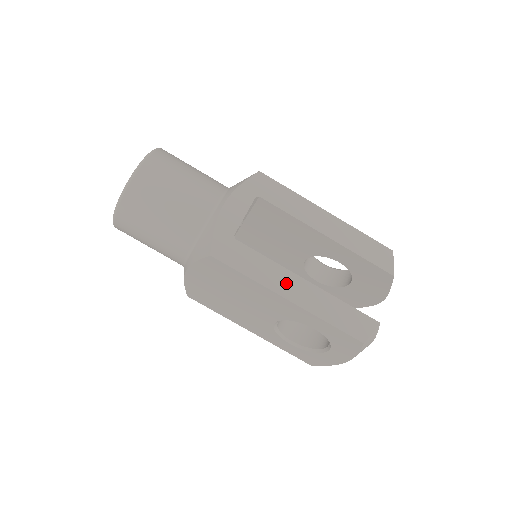
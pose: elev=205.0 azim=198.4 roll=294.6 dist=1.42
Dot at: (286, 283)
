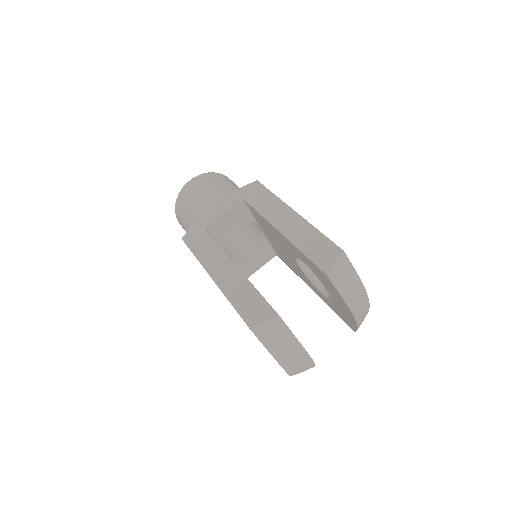
Dot at: (218, 265)
